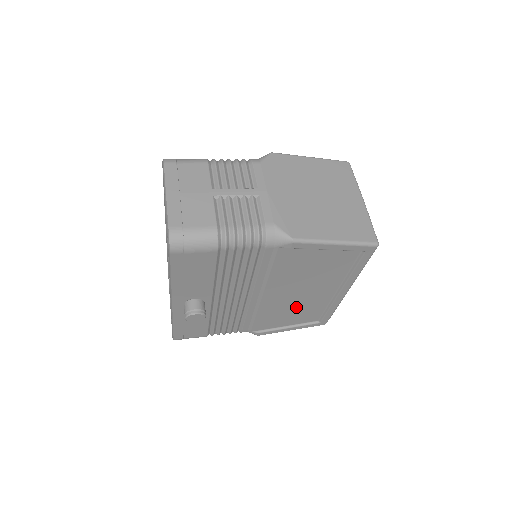
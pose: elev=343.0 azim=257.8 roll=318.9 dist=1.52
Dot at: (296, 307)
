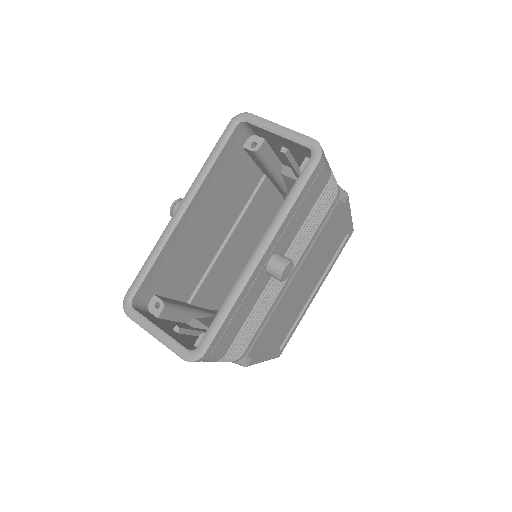
Dot at: (289, 312)
